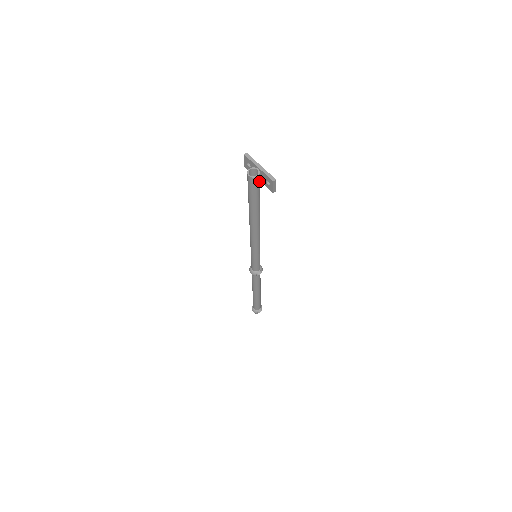
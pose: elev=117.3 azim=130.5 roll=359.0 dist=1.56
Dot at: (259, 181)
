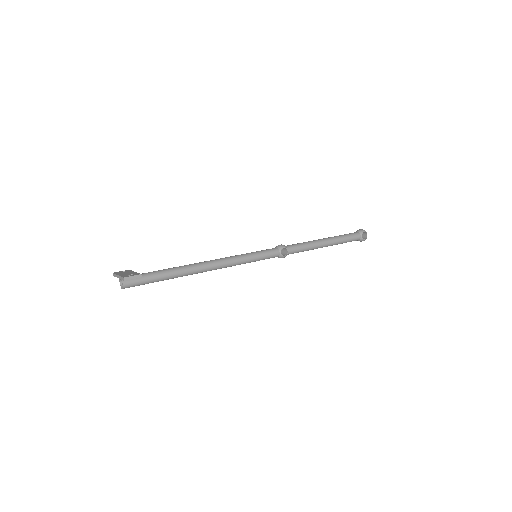
Dot at: (132, 280)
